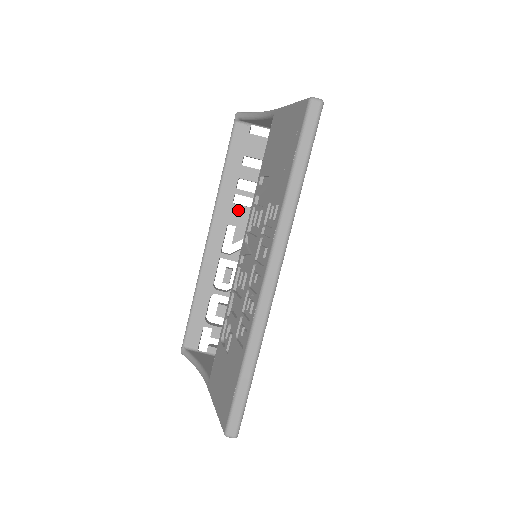
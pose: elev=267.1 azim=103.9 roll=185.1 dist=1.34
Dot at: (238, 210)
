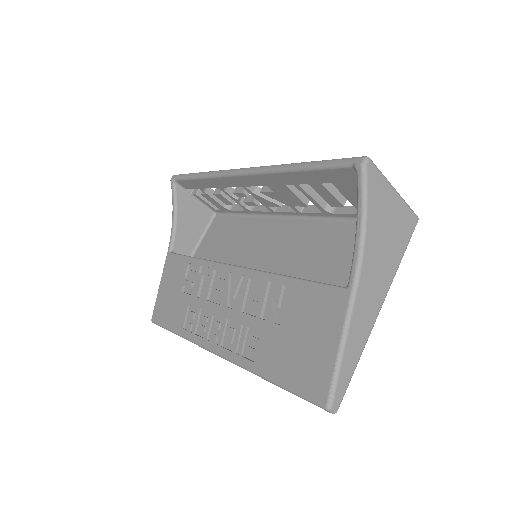
Dot at: (286, 190)
